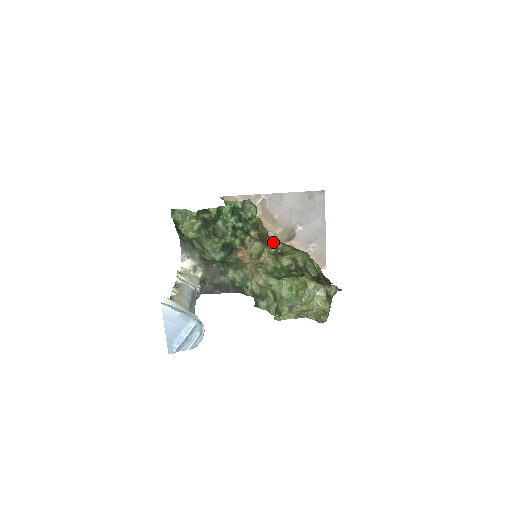
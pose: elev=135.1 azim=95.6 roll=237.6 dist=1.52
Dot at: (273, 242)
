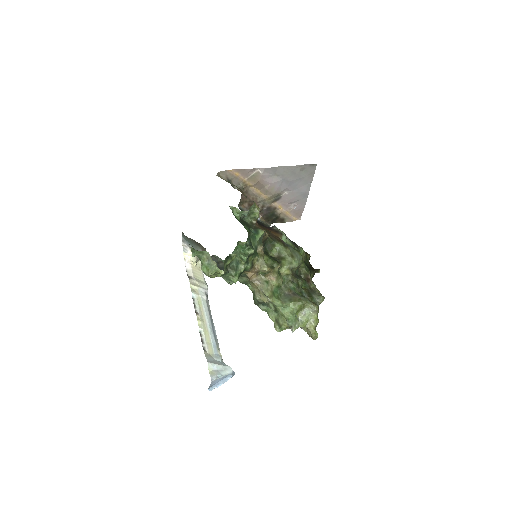
Dot at: (272, 243)
